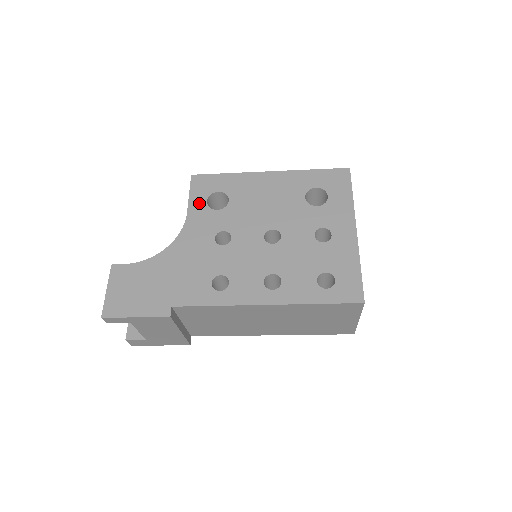
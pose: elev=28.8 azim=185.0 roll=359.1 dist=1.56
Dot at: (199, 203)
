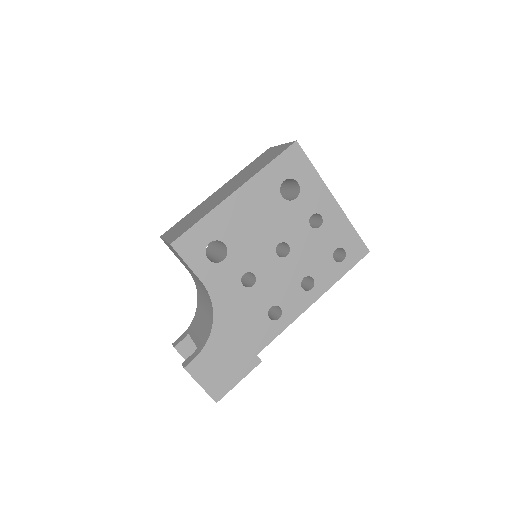
Dot at: (203, 266)
